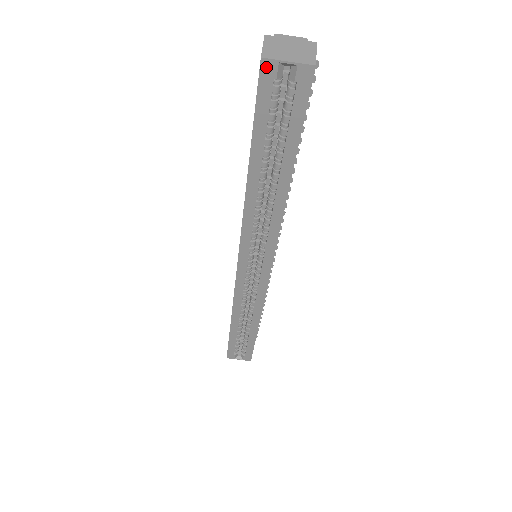
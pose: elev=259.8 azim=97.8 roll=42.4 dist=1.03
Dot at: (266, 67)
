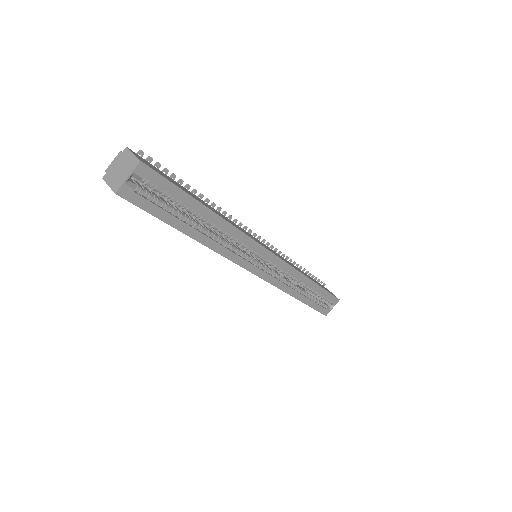
Dot at: (123, 193)
